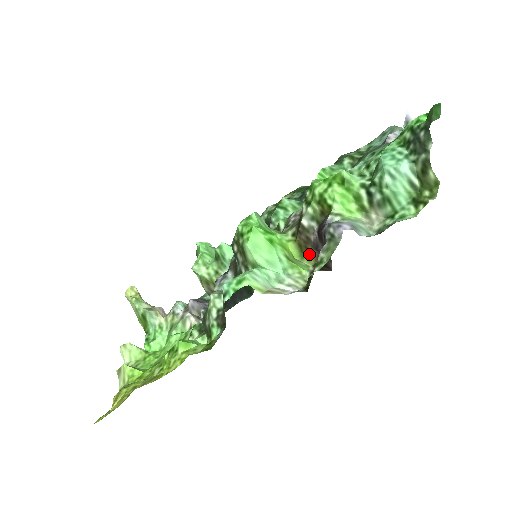
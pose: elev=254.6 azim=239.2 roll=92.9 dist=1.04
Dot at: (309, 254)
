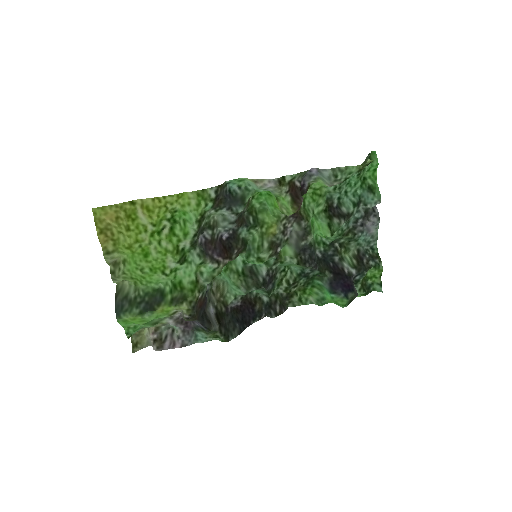
Dot at: occluded
